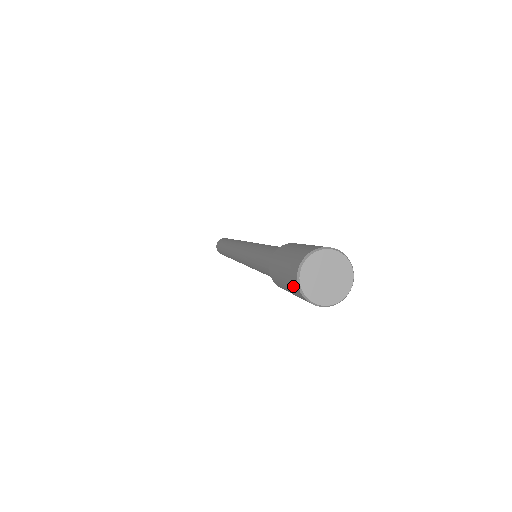
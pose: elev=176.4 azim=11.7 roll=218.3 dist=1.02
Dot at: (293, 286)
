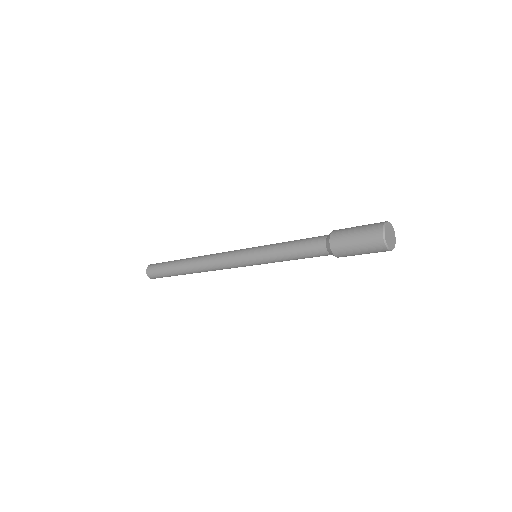
Dot at: (377, 248)
